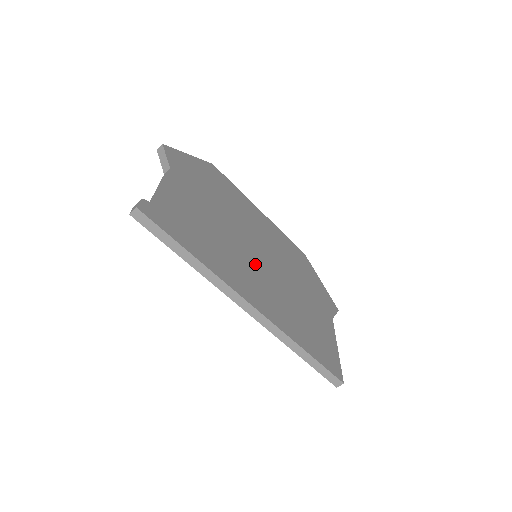
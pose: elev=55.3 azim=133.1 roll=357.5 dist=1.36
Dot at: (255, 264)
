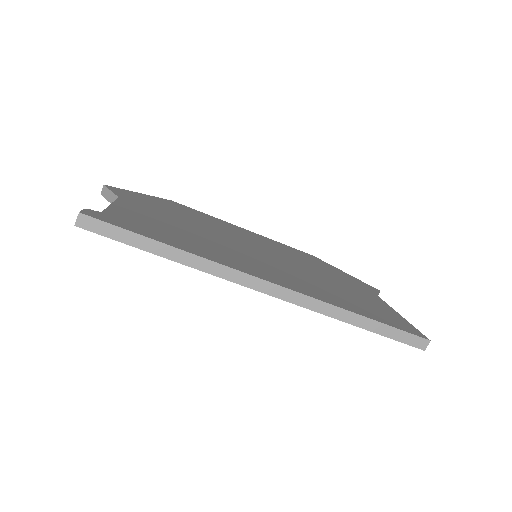
Dot at: (257, 257)
